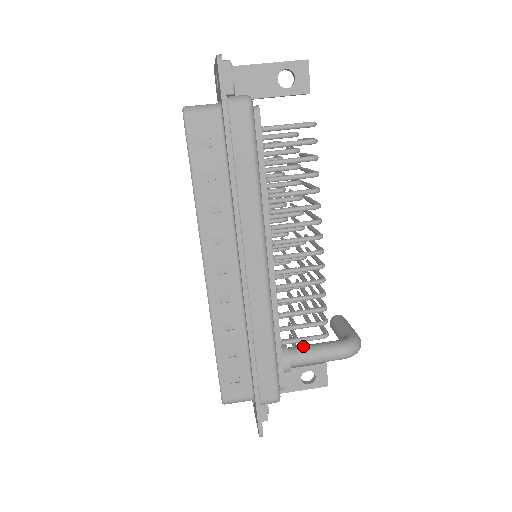
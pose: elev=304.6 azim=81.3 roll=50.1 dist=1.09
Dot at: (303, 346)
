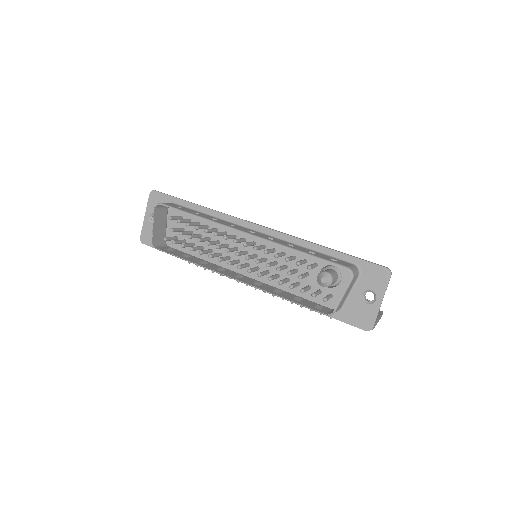
Dot at: occluded
